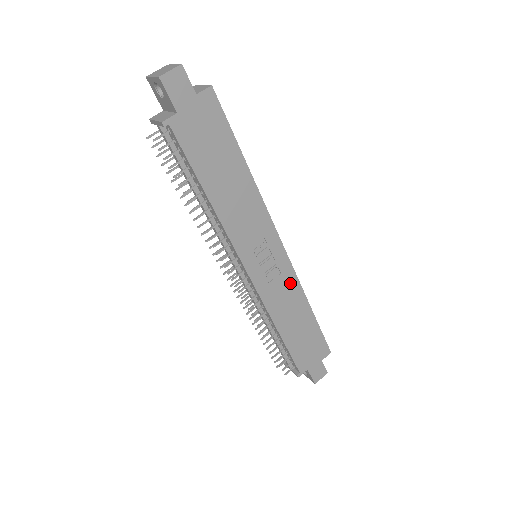
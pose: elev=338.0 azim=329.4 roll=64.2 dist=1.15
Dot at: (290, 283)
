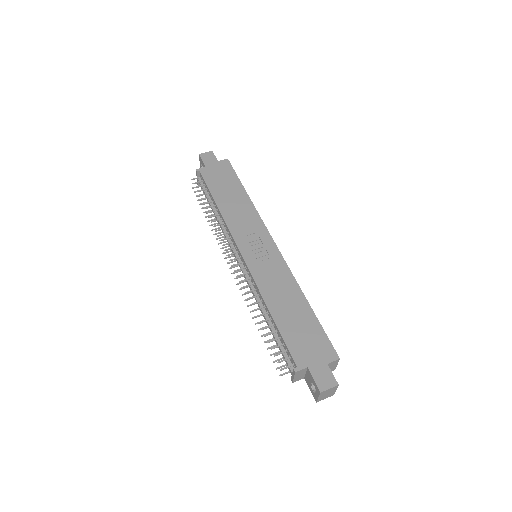
Dot at: (282, 271)
